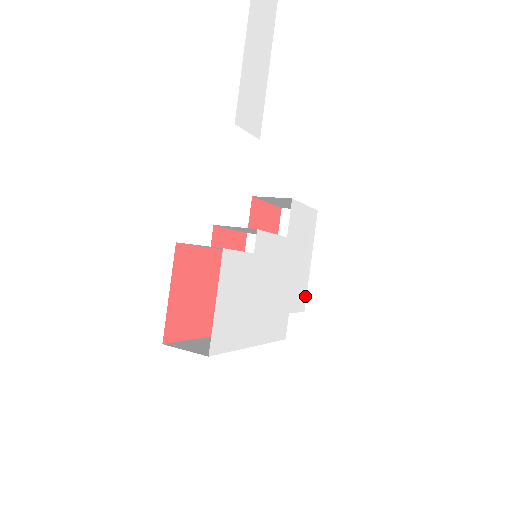
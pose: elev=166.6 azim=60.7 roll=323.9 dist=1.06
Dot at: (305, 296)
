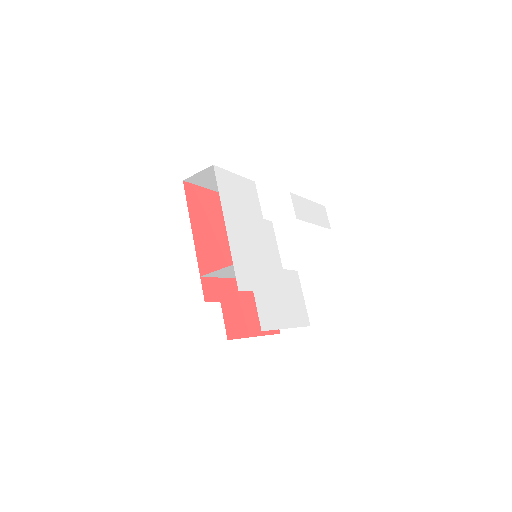
Dot at: (269, 327)
